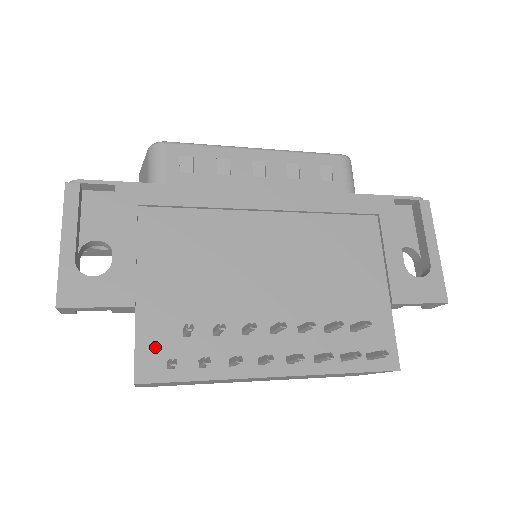
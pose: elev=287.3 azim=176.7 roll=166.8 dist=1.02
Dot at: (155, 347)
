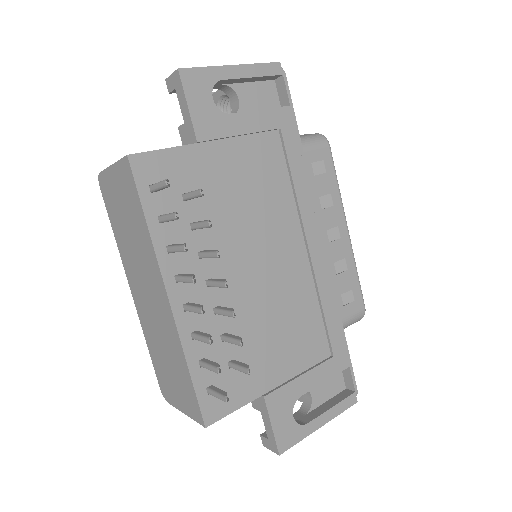
Dot at: (166, 169)
